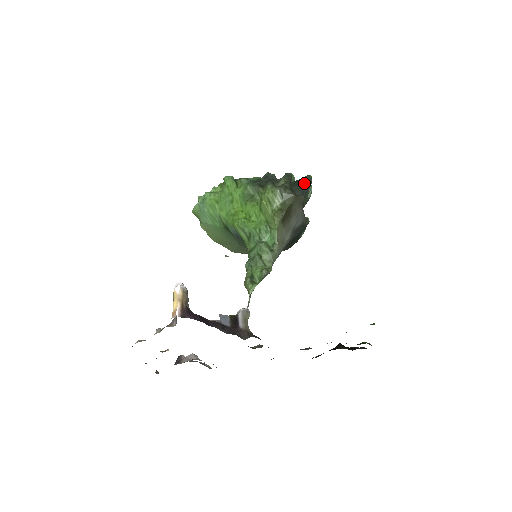
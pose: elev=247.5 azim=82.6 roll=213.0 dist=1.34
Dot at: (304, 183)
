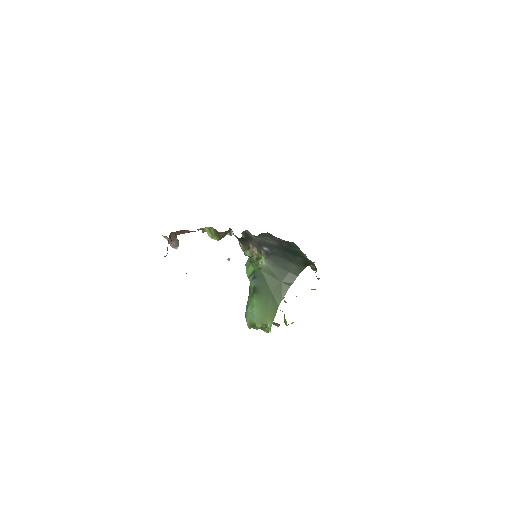
Dot at: occluded
